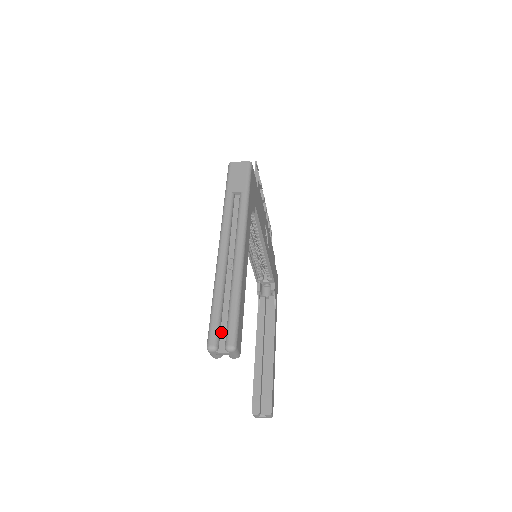
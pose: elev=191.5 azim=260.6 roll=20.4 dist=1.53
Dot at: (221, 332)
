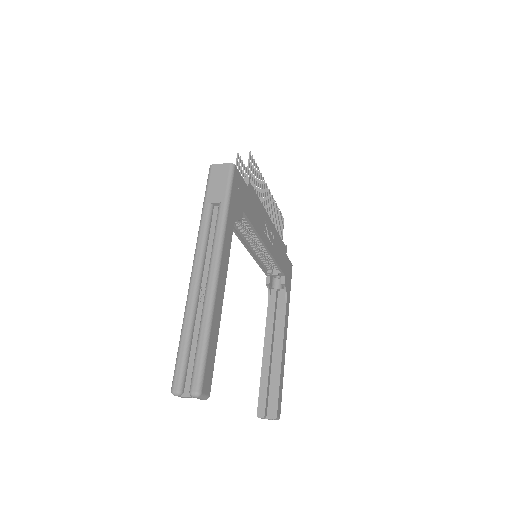
Dot at: (187, 373)
